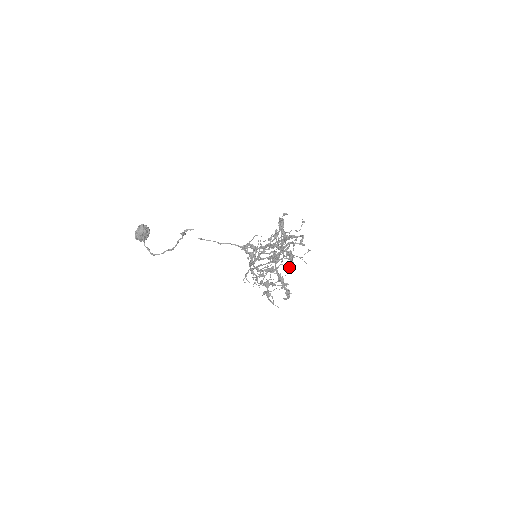
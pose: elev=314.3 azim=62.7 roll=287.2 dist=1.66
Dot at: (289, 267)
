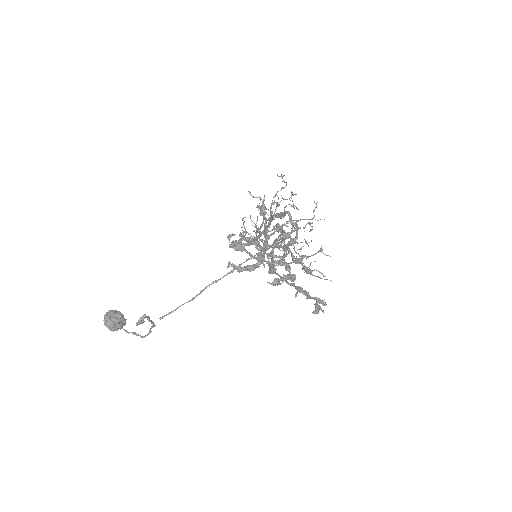
Dot at: occluded
